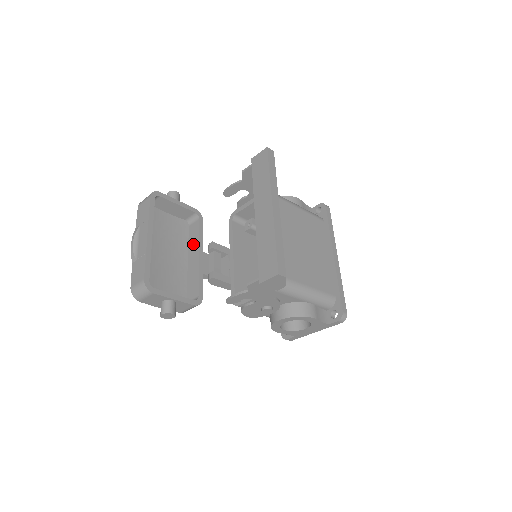
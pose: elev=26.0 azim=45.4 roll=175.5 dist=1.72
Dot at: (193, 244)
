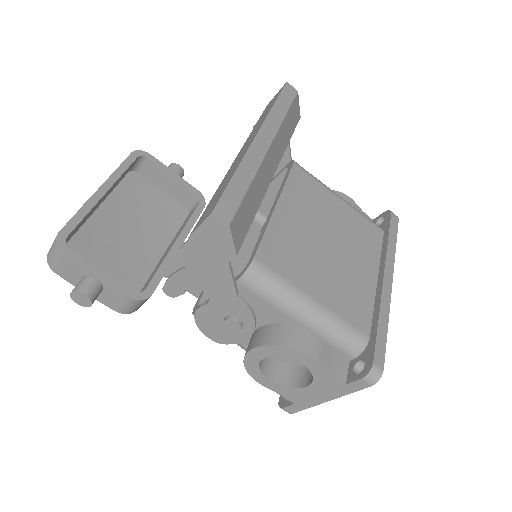
Dot at: (179, 232)
